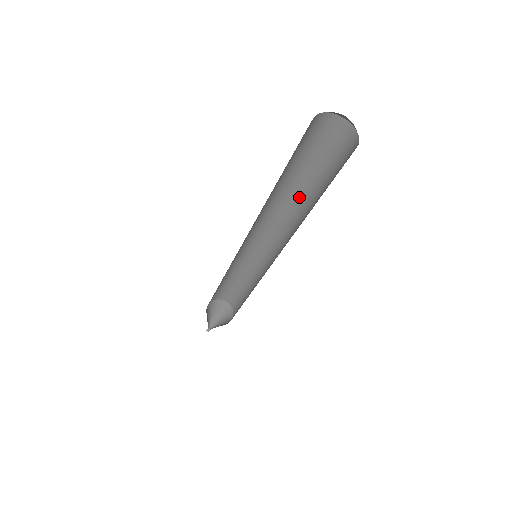
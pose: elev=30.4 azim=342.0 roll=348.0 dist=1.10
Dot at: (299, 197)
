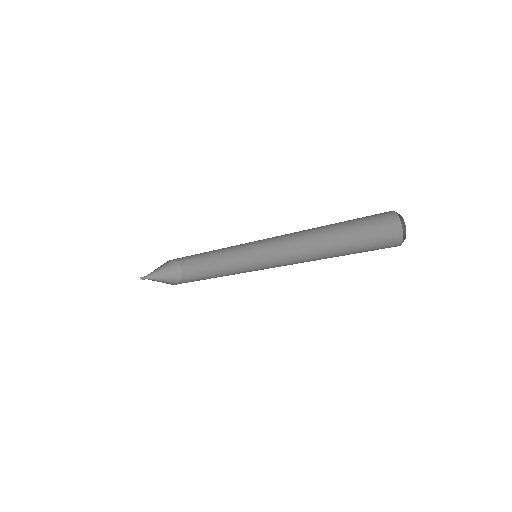
Dot at: (325, 248)
